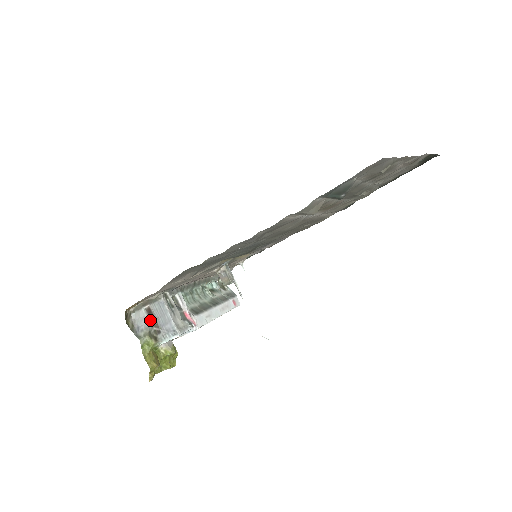
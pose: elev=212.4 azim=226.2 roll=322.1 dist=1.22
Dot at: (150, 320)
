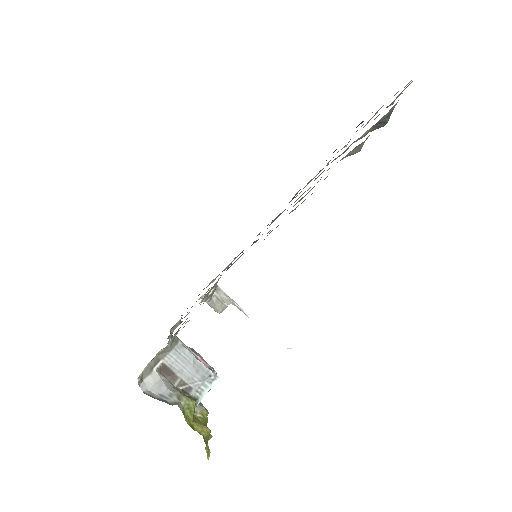
Dot at: (169, 381)
